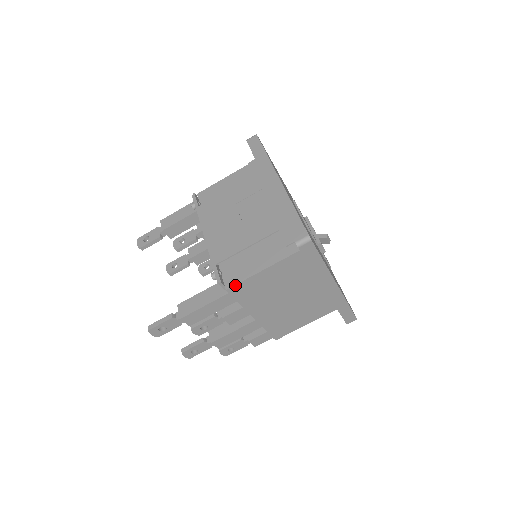
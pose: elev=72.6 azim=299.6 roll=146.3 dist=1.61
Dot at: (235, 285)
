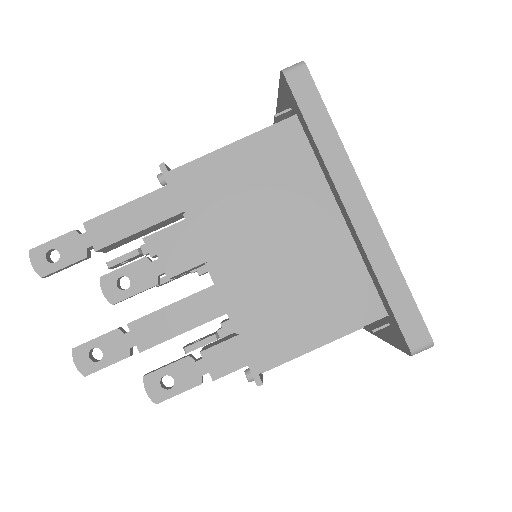
Dot at: (184, 166)
